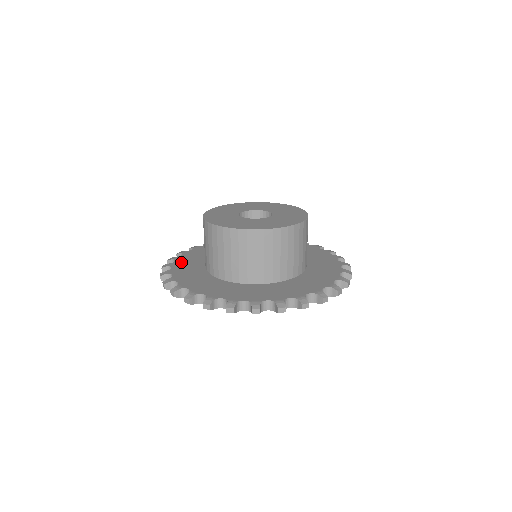
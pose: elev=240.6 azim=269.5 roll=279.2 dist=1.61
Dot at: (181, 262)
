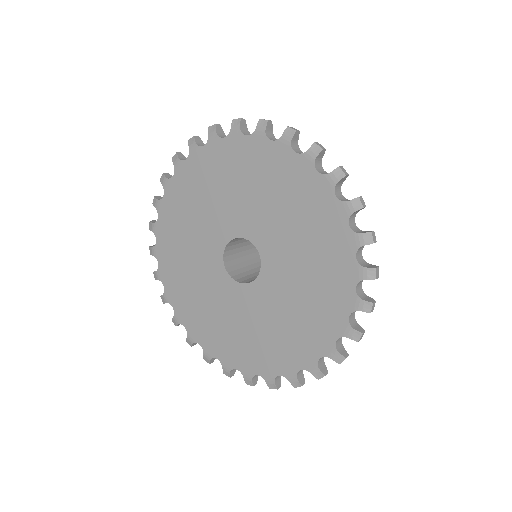
Dot at: occluded
